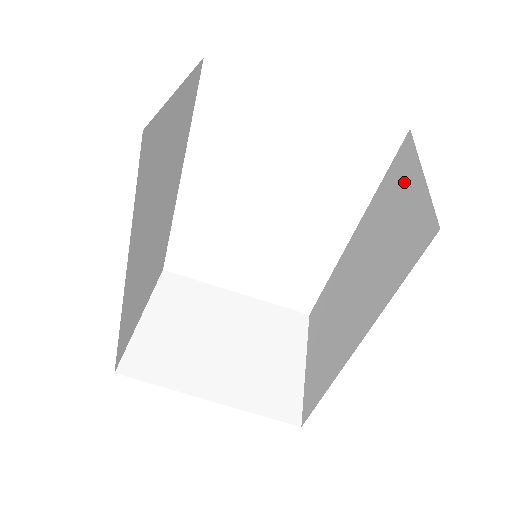
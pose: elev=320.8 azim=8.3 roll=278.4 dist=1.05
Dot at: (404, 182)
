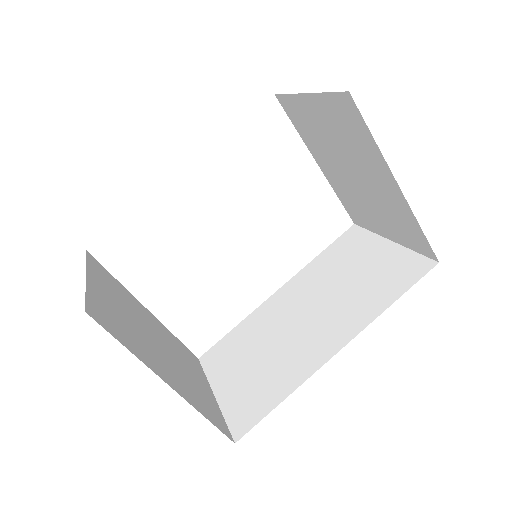
Dot at: (365, 248)
